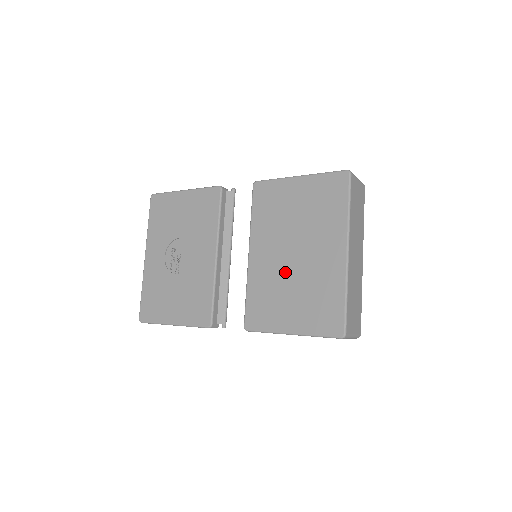
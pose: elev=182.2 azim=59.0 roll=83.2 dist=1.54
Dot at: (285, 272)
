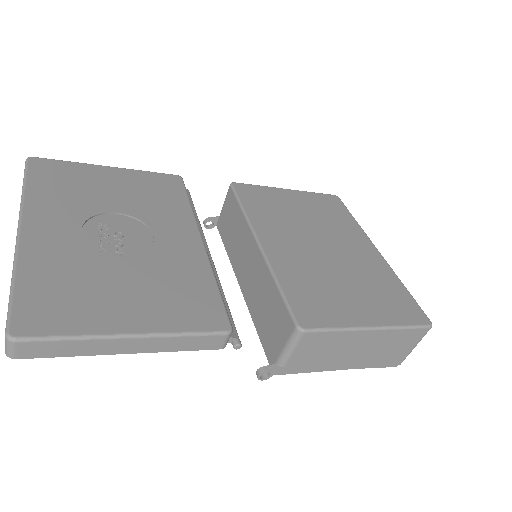
Dot at: (323, 263)
